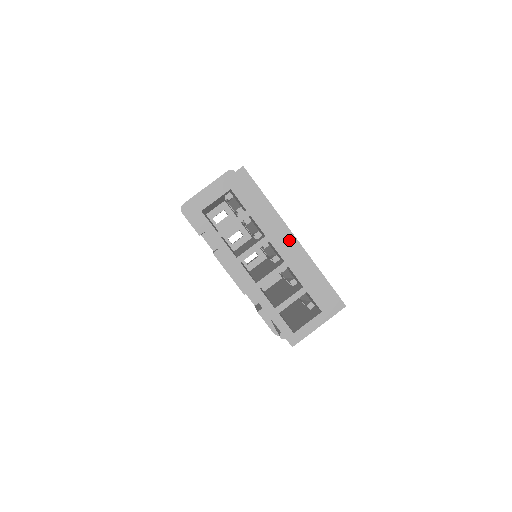
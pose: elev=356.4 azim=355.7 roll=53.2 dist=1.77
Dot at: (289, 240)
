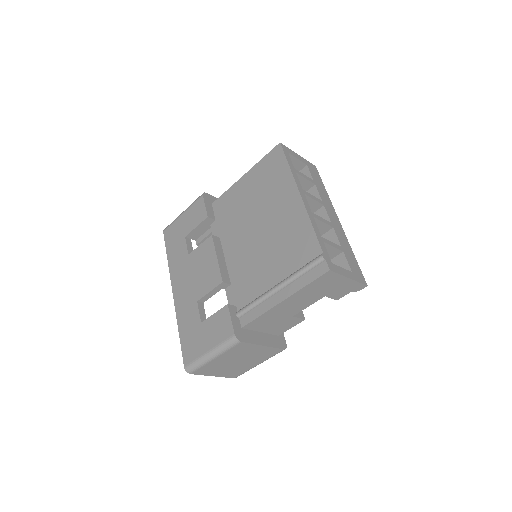
Dot at: (335, 217)
